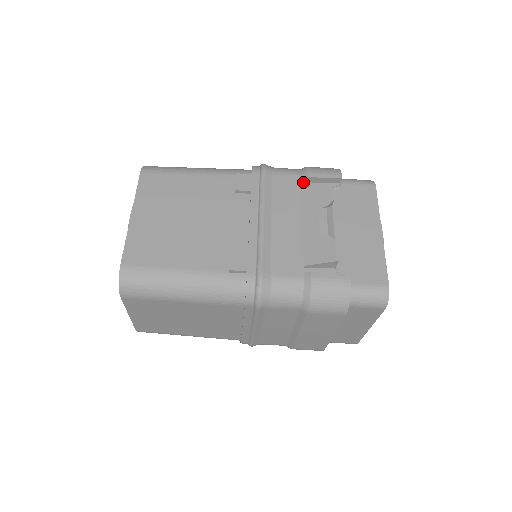
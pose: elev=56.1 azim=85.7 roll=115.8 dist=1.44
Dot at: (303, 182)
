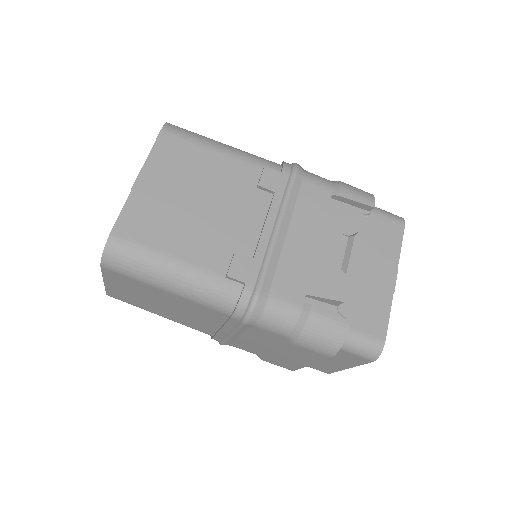
Dot at: (332, 198)
